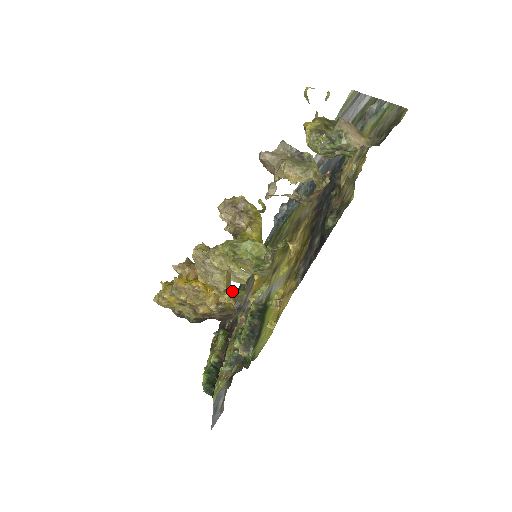
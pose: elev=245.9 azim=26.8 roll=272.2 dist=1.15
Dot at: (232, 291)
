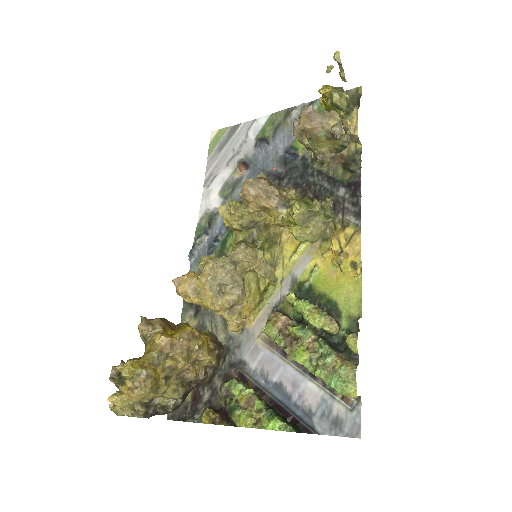
Dot at: occluded
